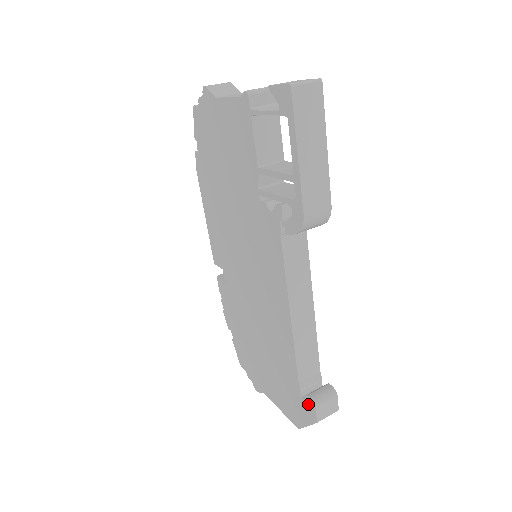
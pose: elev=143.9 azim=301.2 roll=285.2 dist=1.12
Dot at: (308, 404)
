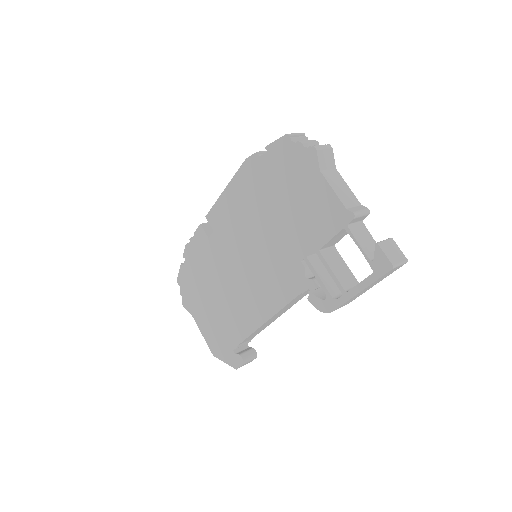
Dot at: (237, 358)
